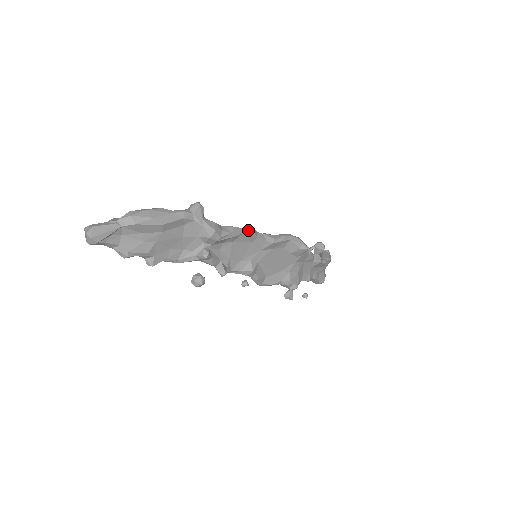
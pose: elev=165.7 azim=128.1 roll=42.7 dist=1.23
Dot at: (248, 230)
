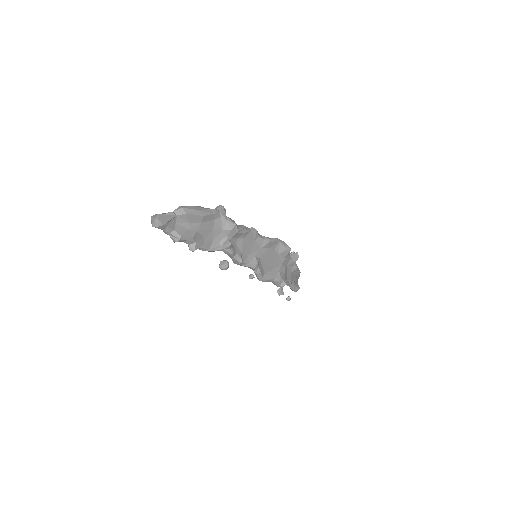
Dot at: (253, 229)
